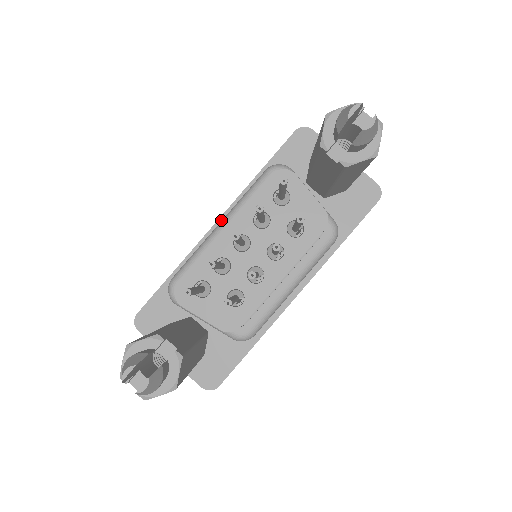
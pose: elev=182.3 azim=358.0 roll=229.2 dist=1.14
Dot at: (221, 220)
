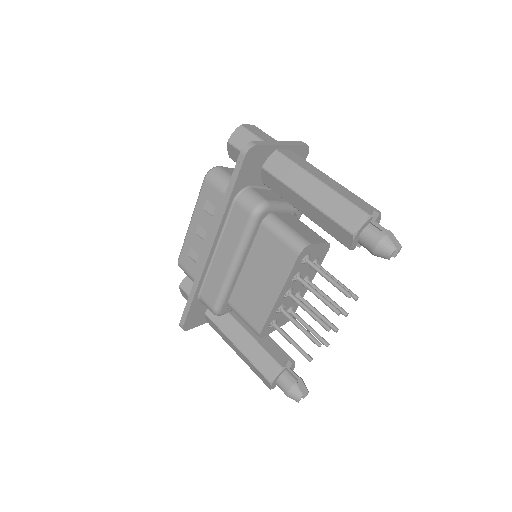
Dot at: (213, 248)
